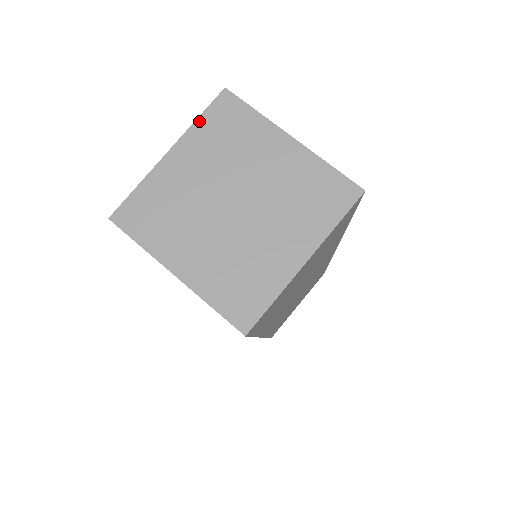
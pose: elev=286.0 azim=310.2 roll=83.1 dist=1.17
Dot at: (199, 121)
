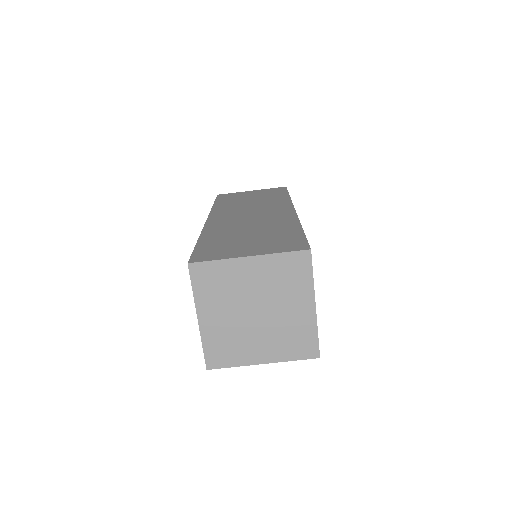
Dot at: (195, 291)
